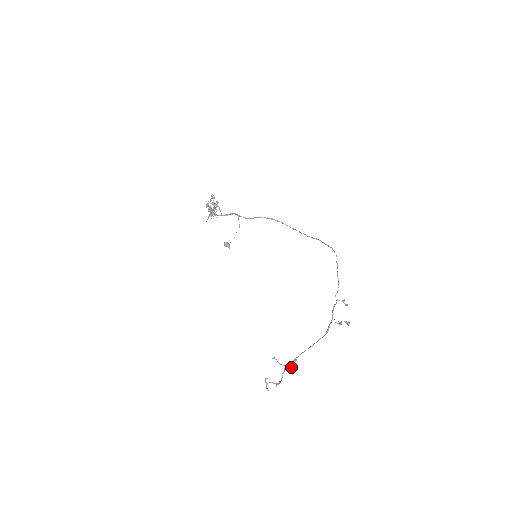
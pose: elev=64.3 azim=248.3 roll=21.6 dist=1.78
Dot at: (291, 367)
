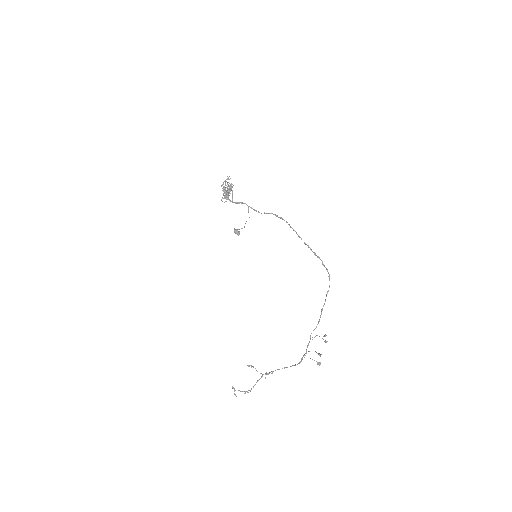
Dot at: (265, 378)
